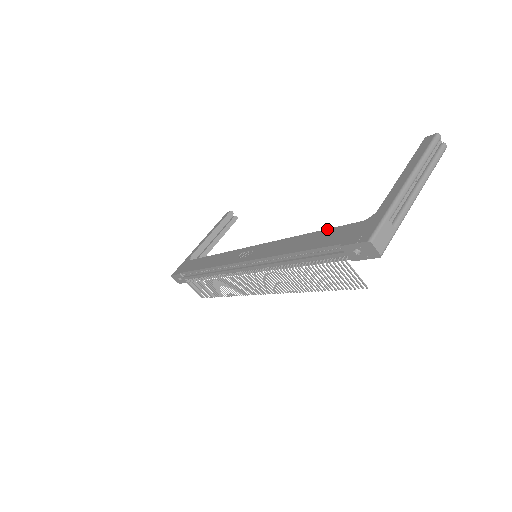
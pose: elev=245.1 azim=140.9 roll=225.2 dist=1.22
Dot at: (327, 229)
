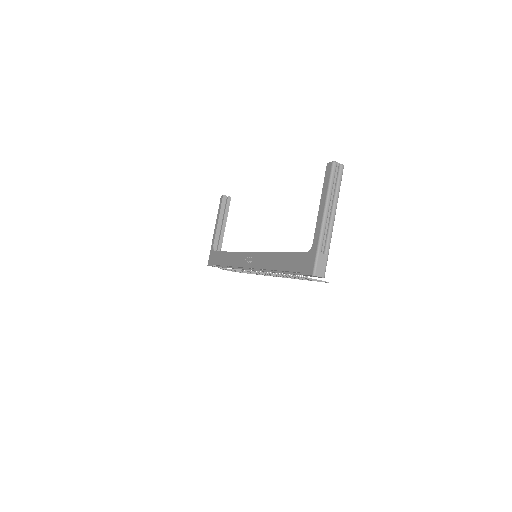
Dot at: (289, 252)
